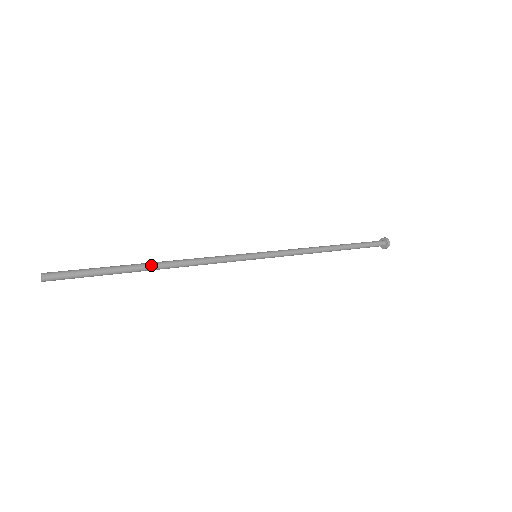
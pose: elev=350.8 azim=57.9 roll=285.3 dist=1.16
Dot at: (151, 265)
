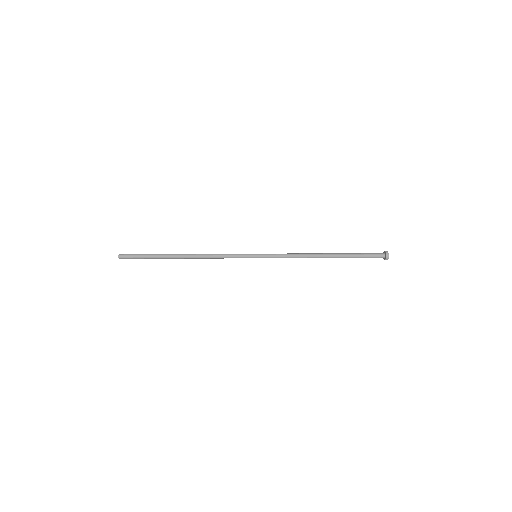
Dot at: (180, 254)
